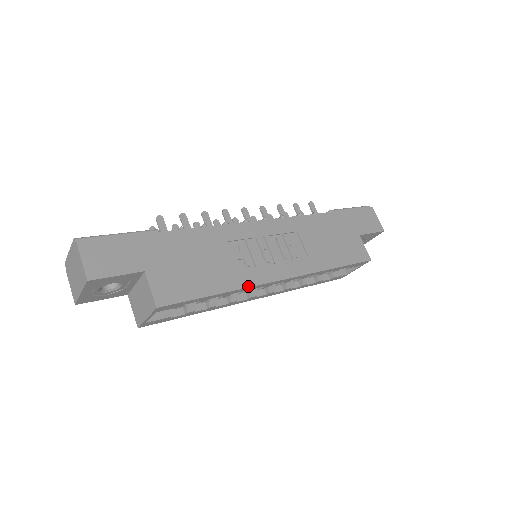
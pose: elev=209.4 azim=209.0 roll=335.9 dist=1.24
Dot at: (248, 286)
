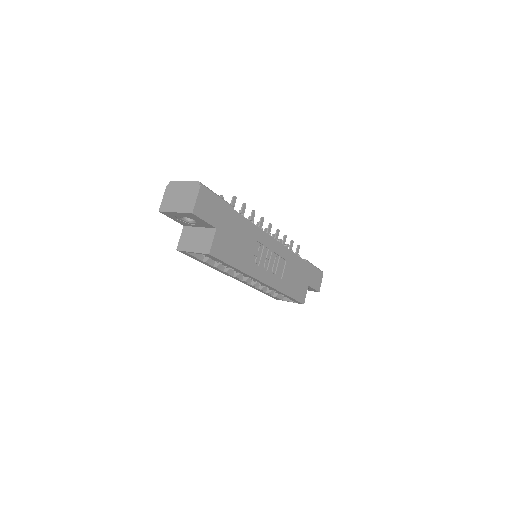
Dot at: (250, 274)
